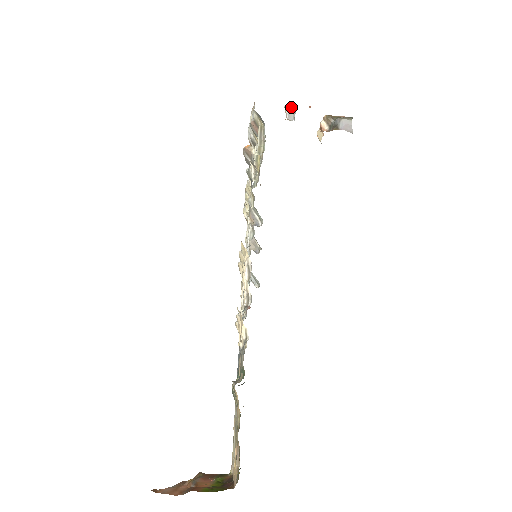
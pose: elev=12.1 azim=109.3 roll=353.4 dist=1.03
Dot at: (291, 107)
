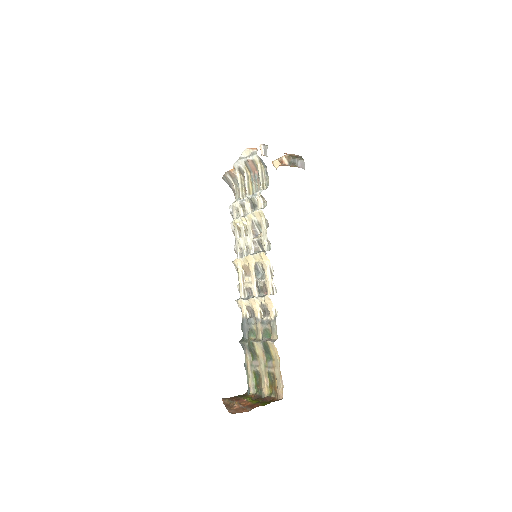
Dot at: (265, 146)
